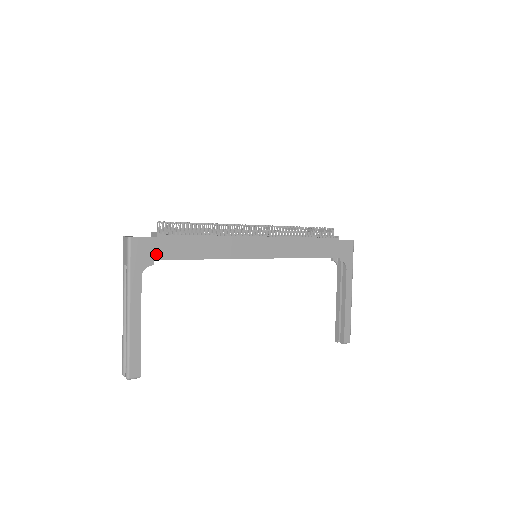
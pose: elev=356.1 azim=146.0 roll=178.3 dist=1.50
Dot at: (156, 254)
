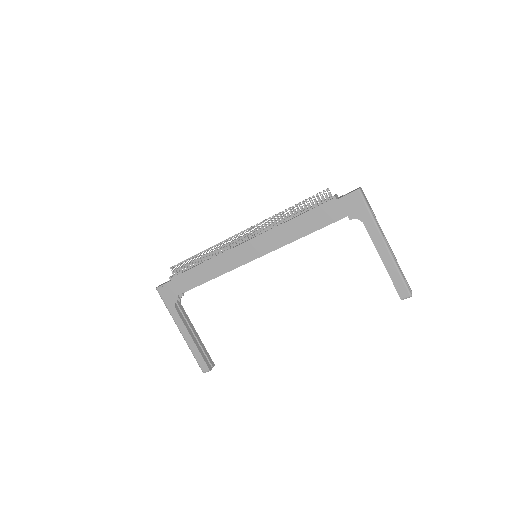
Dot at: (176, 291)
